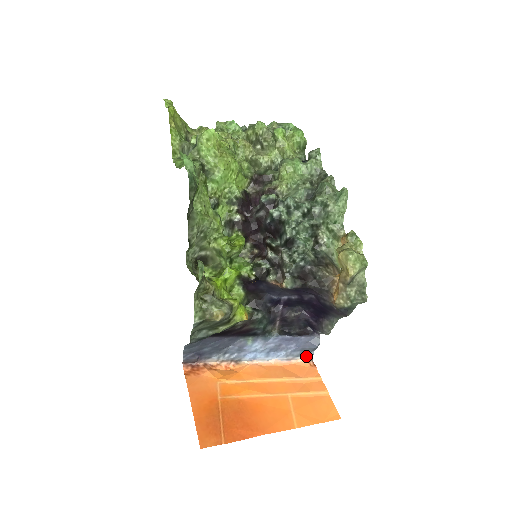
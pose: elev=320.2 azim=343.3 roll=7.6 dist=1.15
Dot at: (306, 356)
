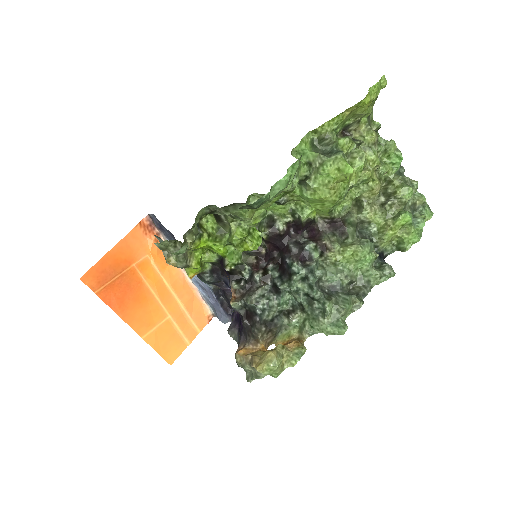
Dot at: occluded
